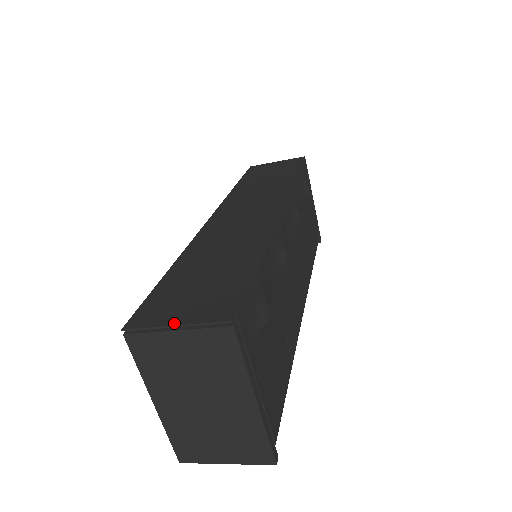
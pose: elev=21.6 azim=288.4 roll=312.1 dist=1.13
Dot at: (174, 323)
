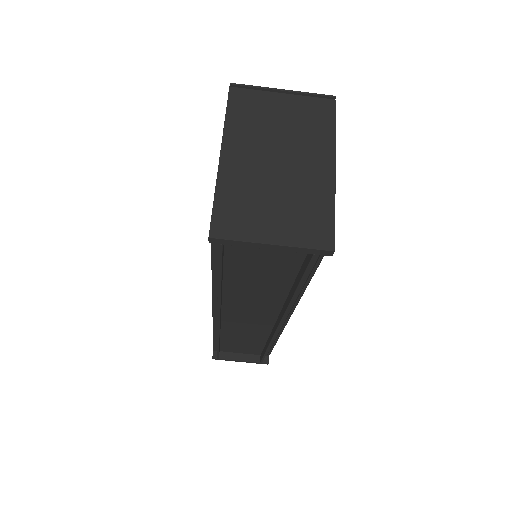
Dot at: (282, 91)
